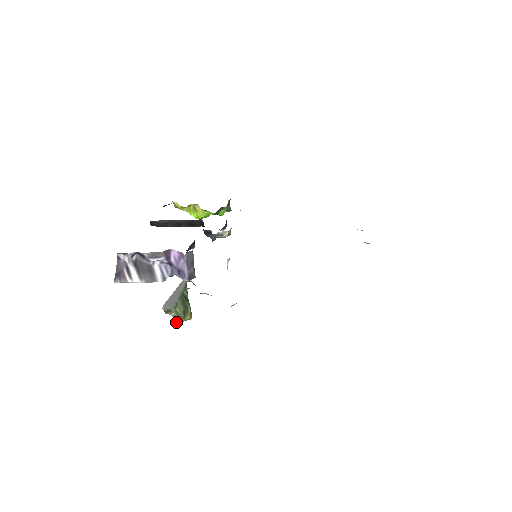
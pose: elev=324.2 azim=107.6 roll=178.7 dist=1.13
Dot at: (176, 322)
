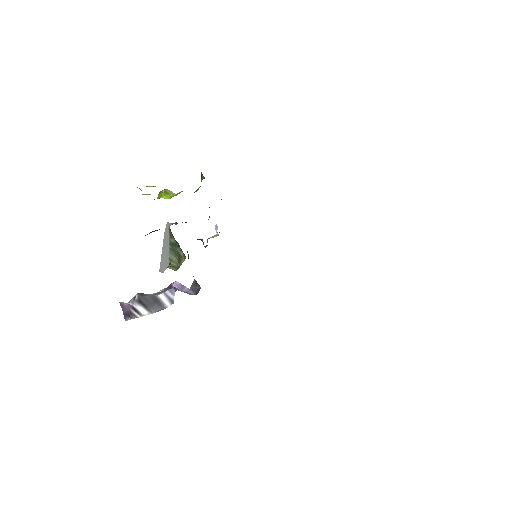
Dot at: (174, 270)
